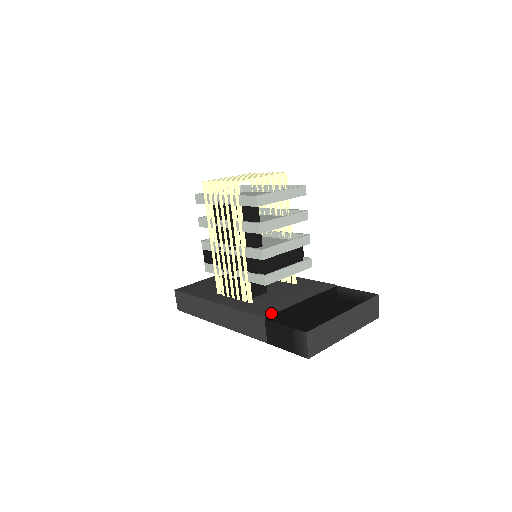
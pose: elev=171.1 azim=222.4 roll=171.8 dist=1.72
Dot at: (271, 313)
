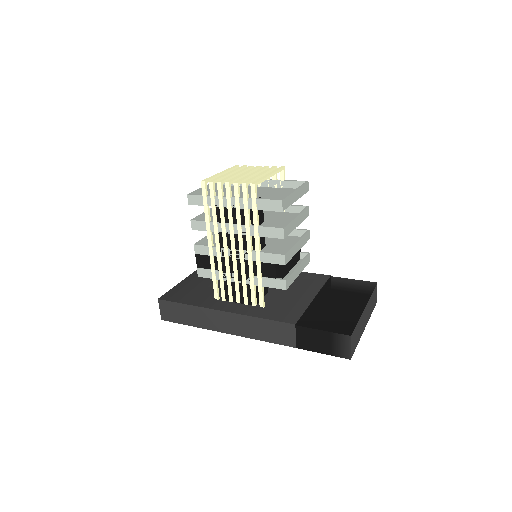
Dot at: (297, 317)
